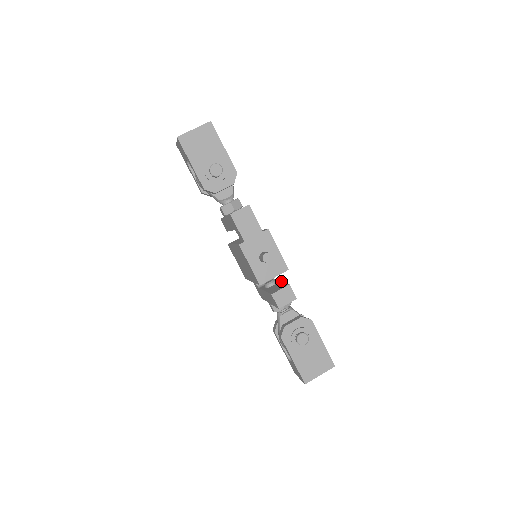
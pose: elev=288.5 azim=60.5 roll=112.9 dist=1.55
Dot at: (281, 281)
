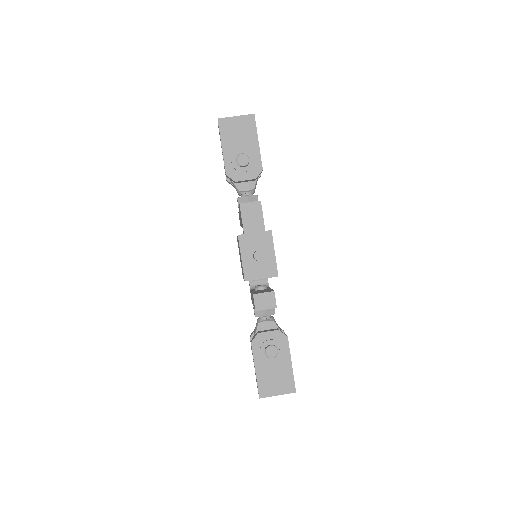
Dot at: occluded
